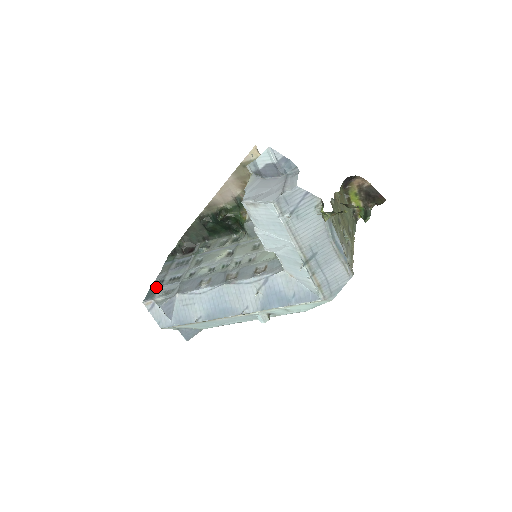
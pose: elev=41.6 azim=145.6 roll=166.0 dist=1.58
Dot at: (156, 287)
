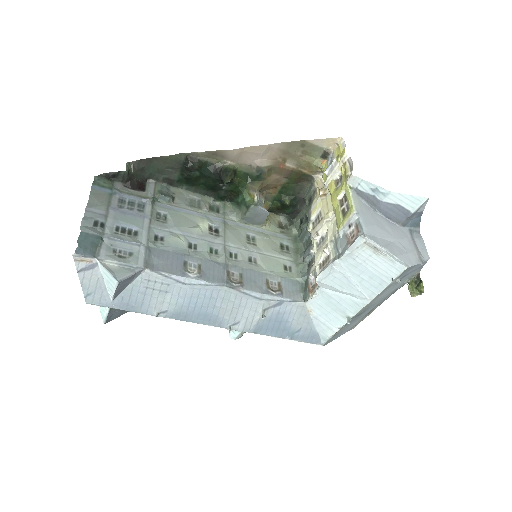
Dot at: (95, 234)
